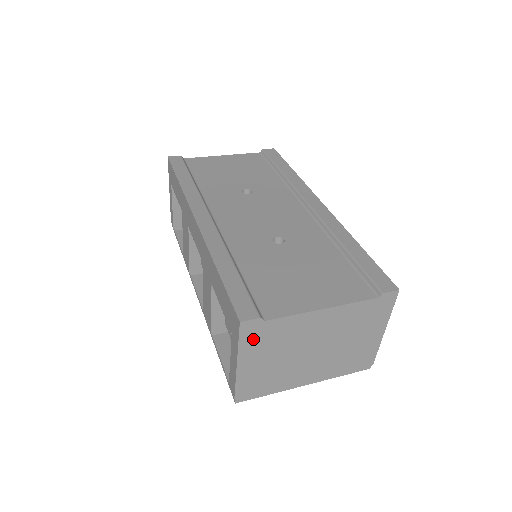
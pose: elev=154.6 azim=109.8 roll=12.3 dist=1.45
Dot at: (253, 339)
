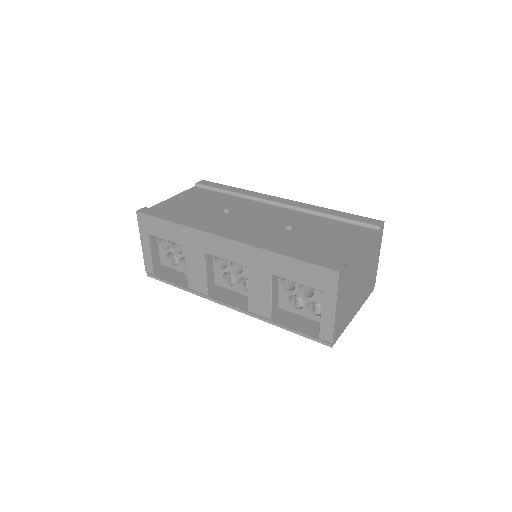
Dot at: (342, 284)
